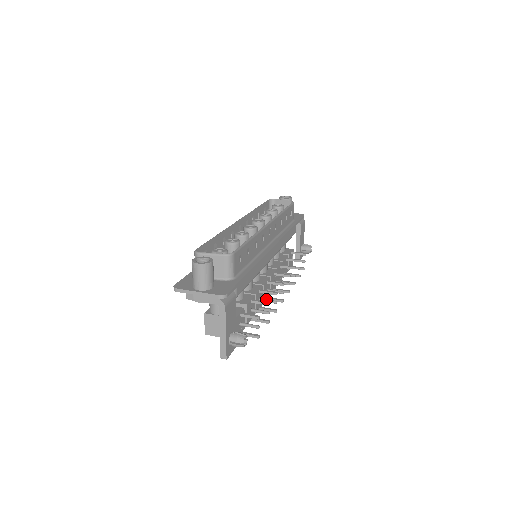
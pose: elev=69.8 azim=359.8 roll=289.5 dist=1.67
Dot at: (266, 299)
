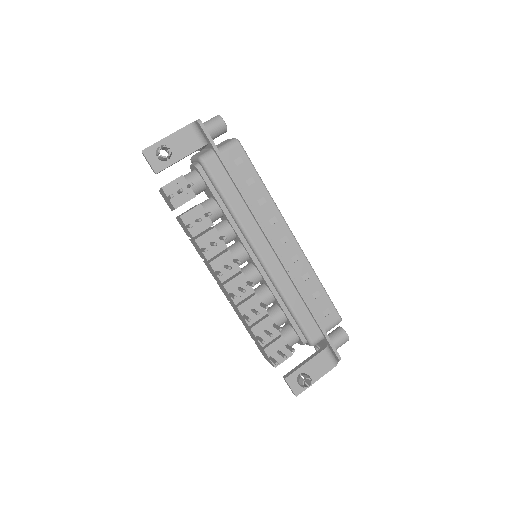
Dot at: occluded
